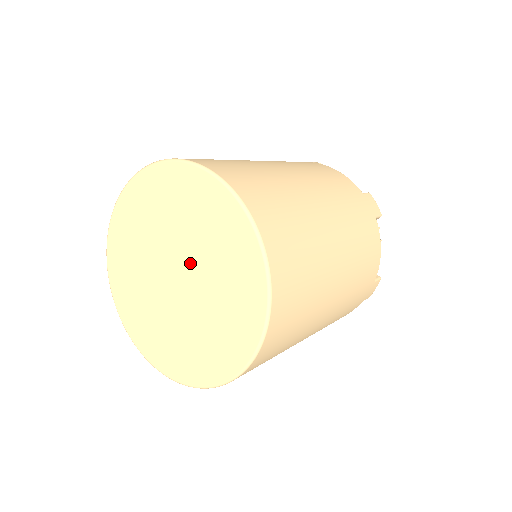
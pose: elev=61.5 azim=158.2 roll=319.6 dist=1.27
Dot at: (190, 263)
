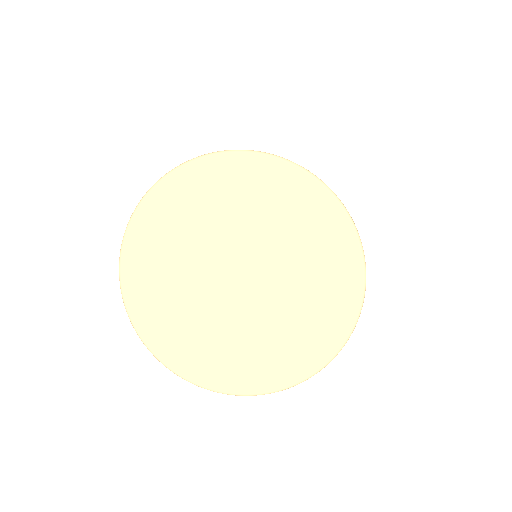
Dot at: (264, 264)
